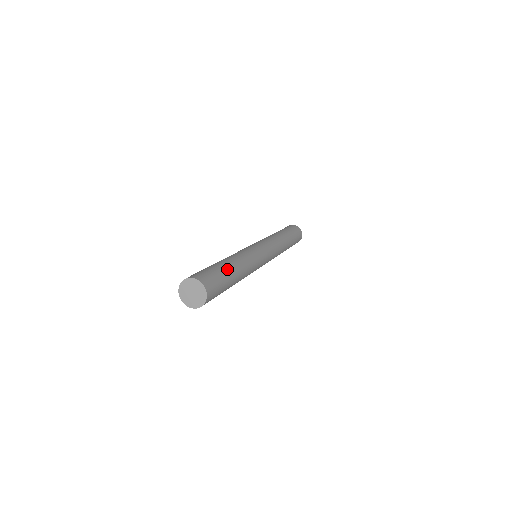
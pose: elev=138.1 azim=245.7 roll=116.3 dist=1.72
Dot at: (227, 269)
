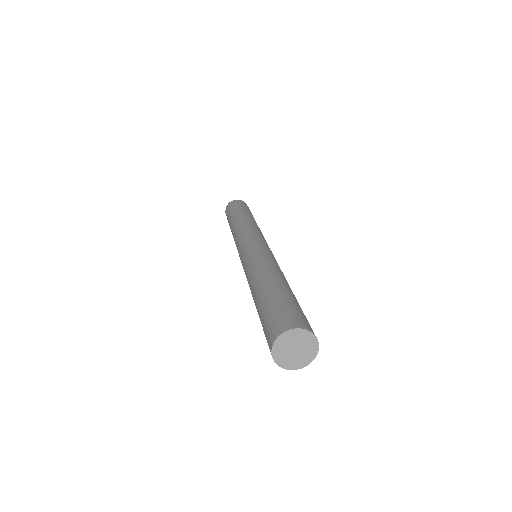
Dot at: (289, 292)
